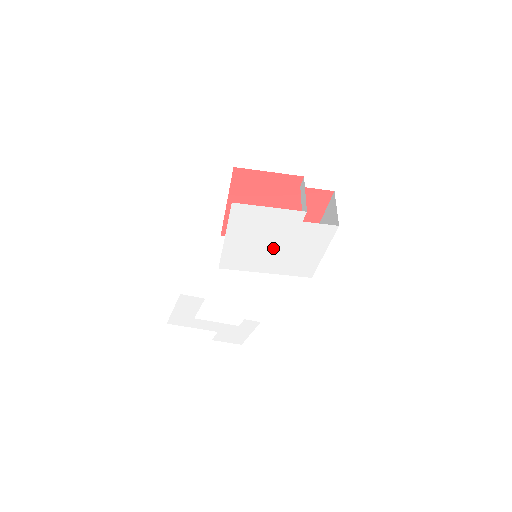
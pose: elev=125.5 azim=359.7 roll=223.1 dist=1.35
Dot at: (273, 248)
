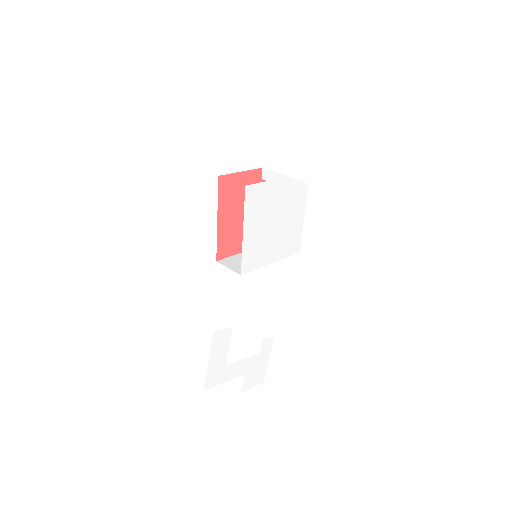
Dot at: (274, 228)
